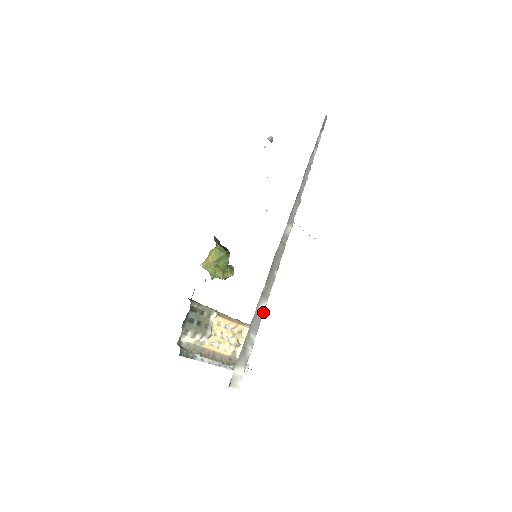
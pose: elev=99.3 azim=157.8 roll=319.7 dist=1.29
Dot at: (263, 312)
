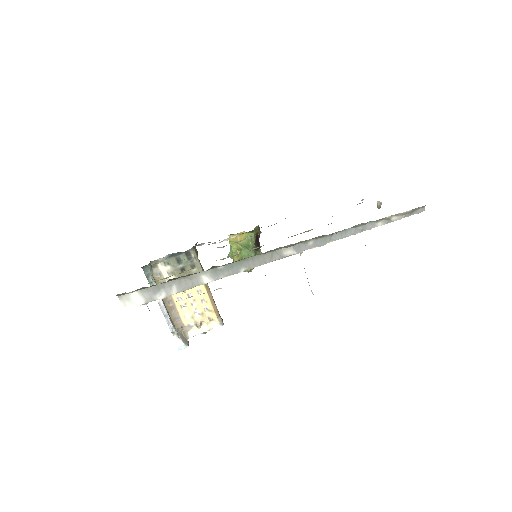
Dot at: (202, 284)
